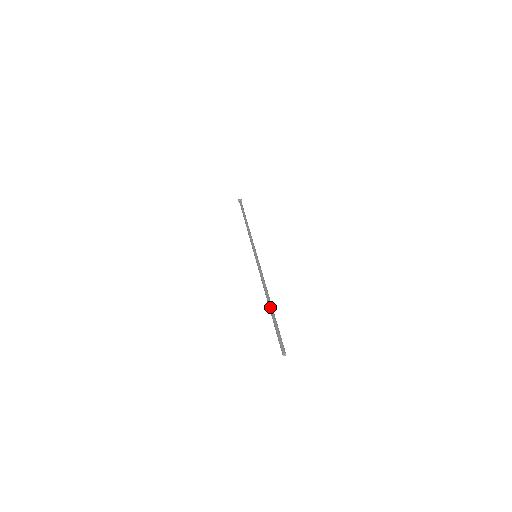
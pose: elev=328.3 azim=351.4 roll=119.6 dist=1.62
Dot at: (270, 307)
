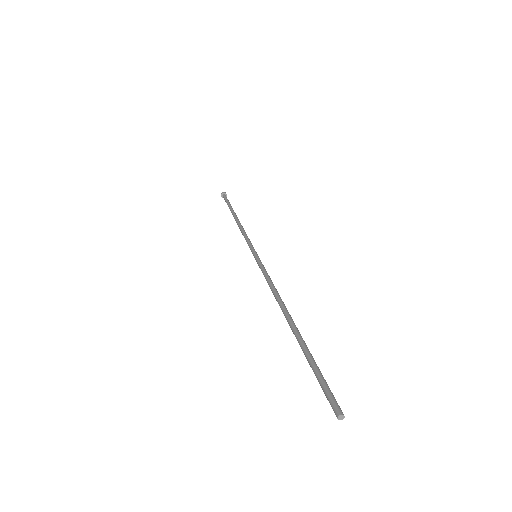
Dot at: (297, 328)
